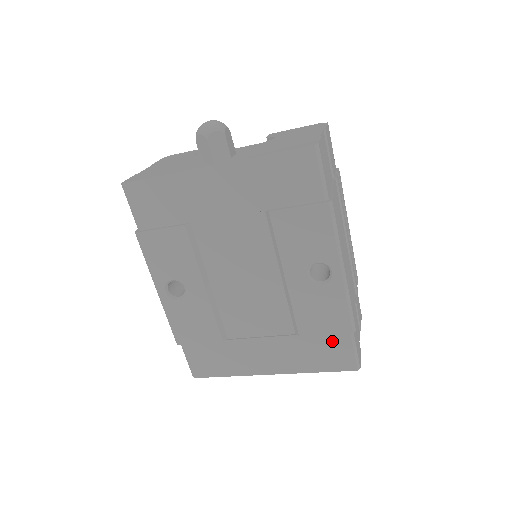
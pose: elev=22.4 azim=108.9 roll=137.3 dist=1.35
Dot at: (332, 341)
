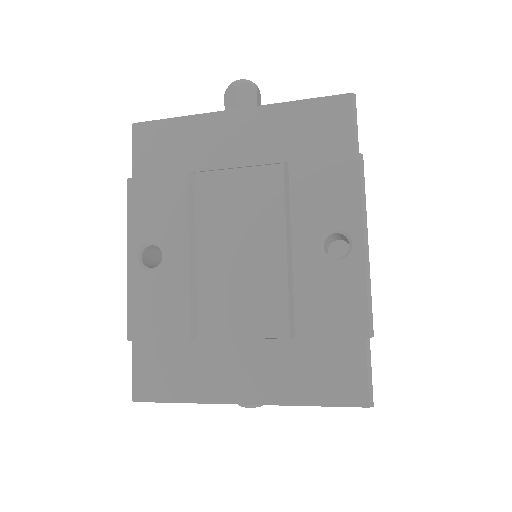
Dot at: (339, 352)
